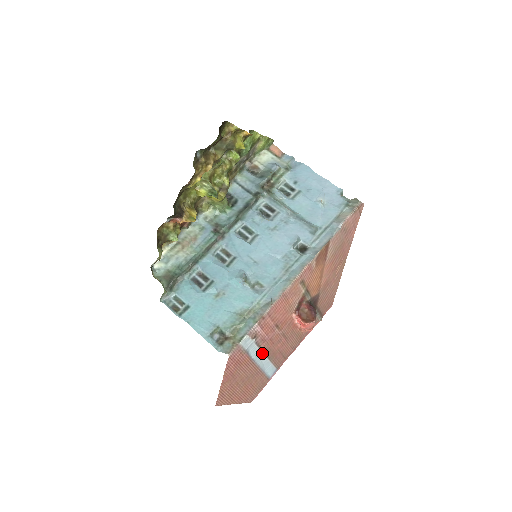
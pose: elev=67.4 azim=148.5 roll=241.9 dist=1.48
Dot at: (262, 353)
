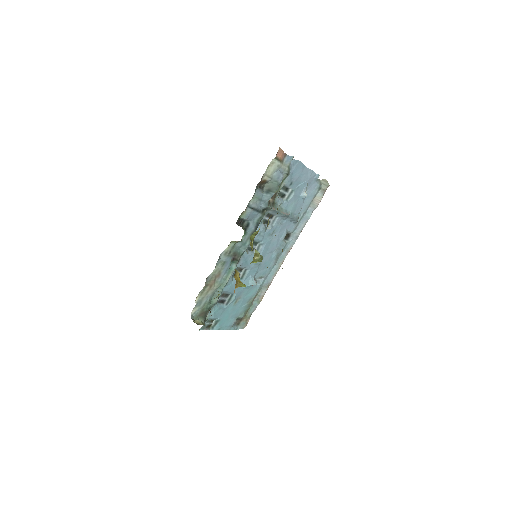
Dot at: occluded
